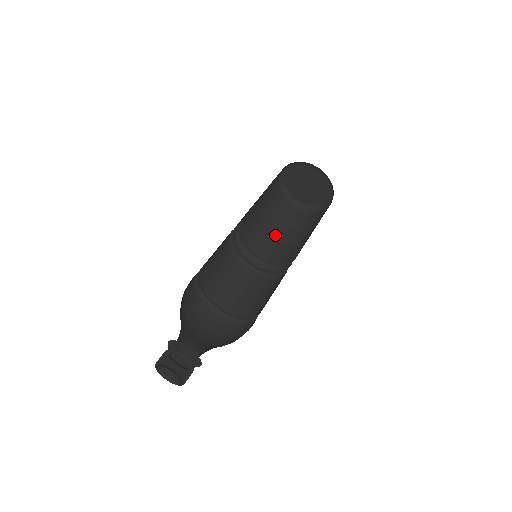
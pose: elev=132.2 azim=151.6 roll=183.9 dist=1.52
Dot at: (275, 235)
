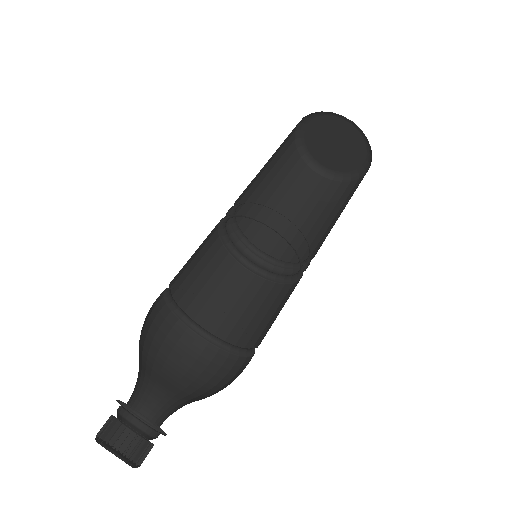
Dot at: (294, 221)
